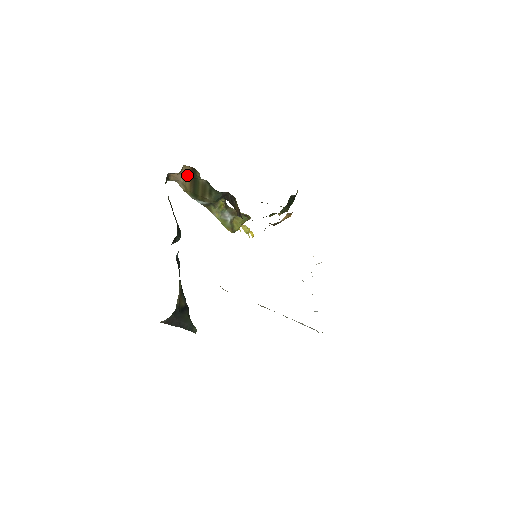
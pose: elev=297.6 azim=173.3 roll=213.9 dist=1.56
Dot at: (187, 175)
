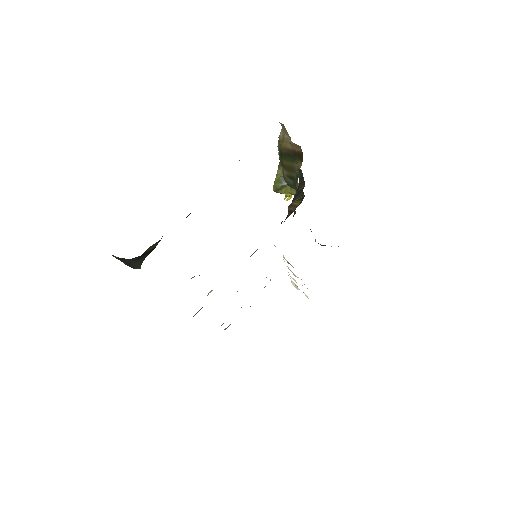
Dot at: (293, 146)
